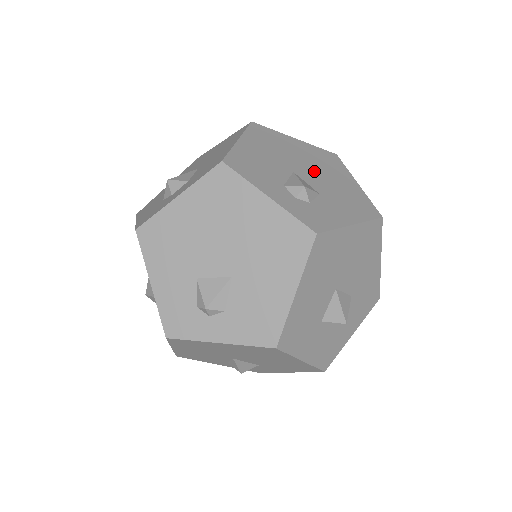
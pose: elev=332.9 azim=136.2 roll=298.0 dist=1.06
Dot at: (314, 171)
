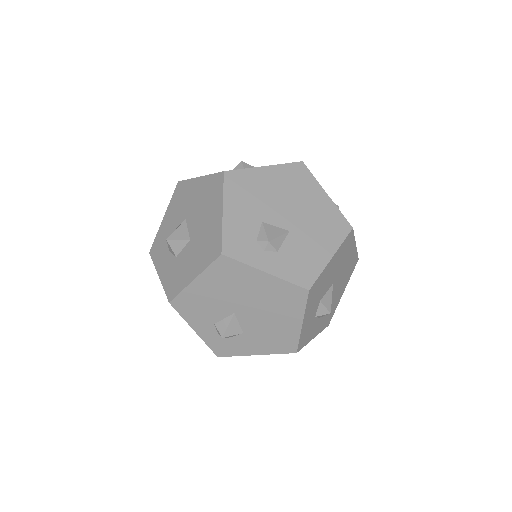
Dot at: occluded
